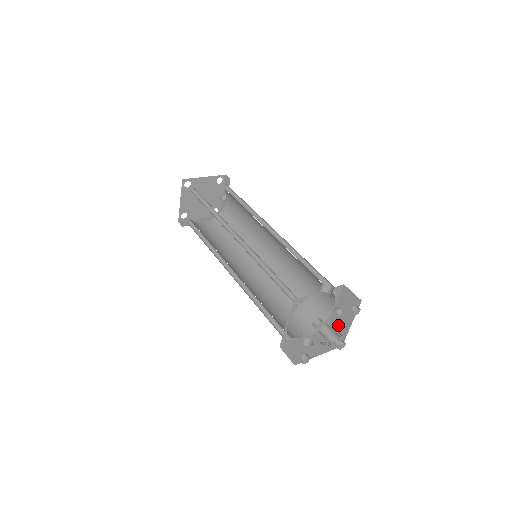
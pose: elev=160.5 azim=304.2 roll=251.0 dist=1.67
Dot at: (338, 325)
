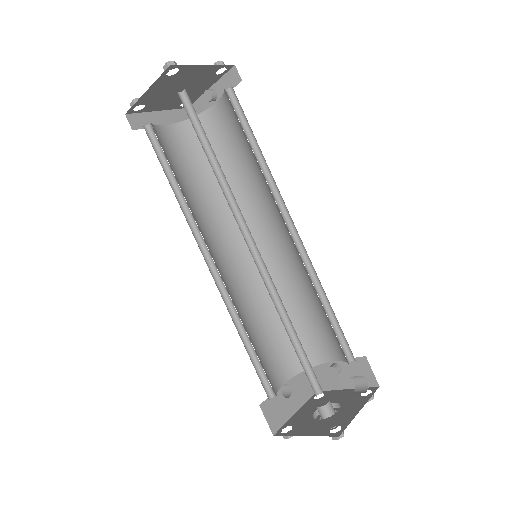
Dot at: (326, 375)
